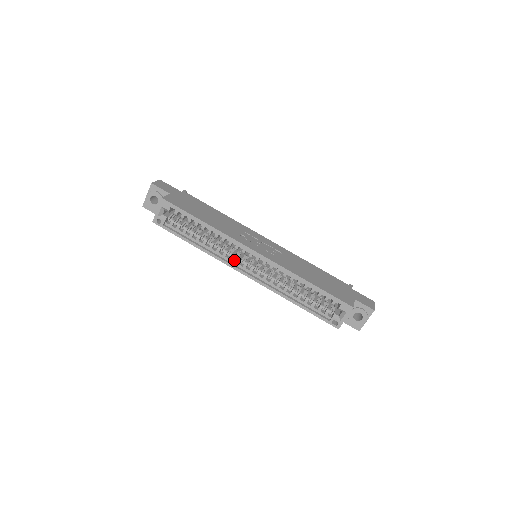
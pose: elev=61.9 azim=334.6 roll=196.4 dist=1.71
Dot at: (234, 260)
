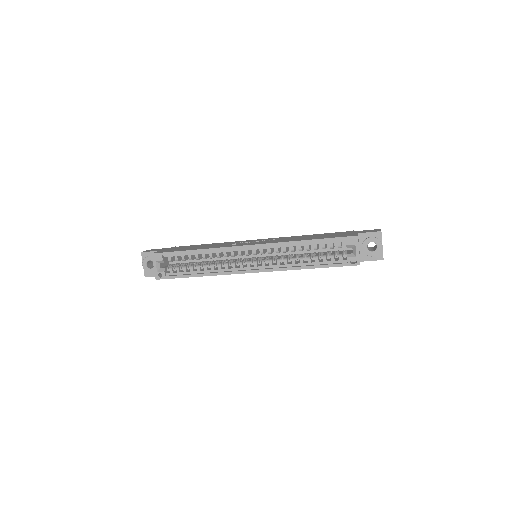
Dot at: (238, 267)
